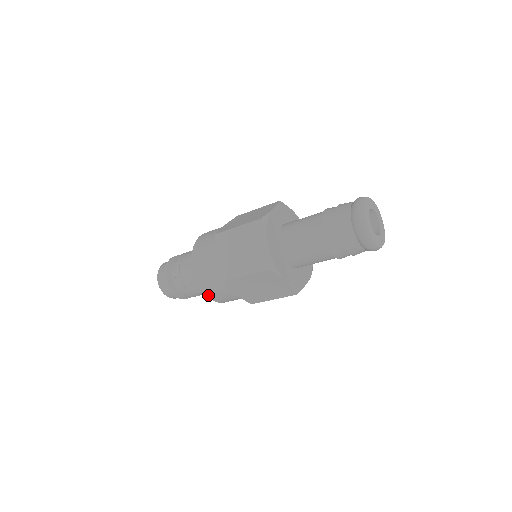
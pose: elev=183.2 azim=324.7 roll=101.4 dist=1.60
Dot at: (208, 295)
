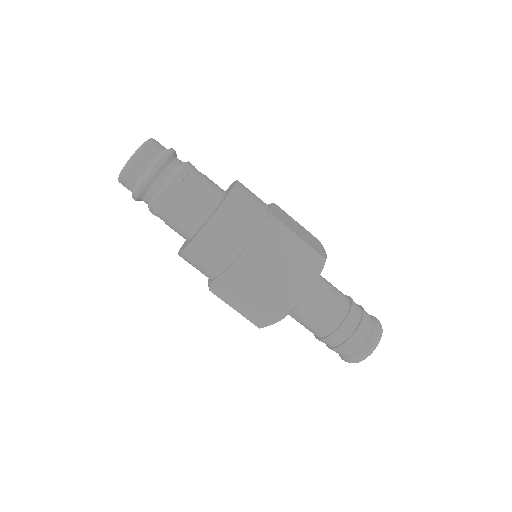
Dot at: occluded
